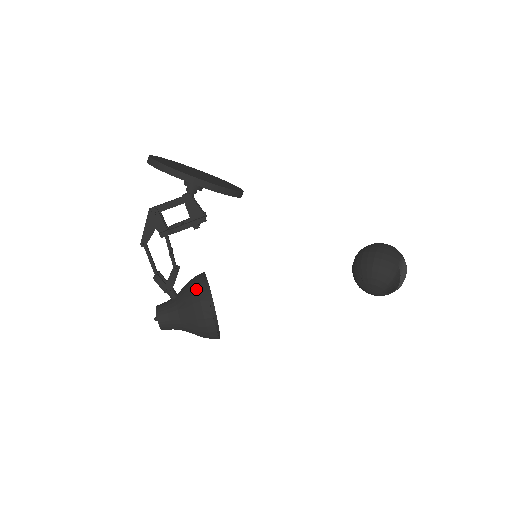
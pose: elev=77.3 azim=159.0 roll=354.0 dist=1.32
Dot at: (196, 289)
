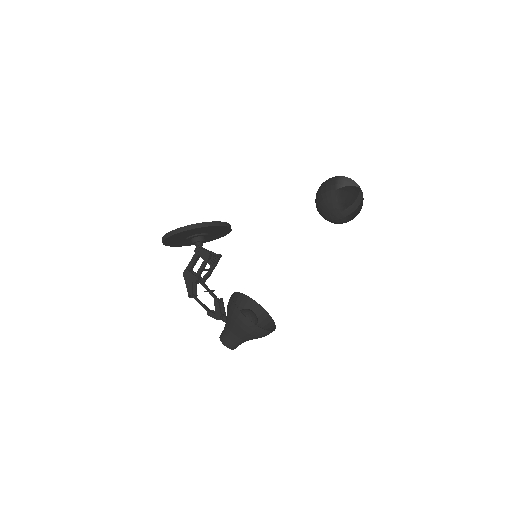
Dot at: (228, 302)
